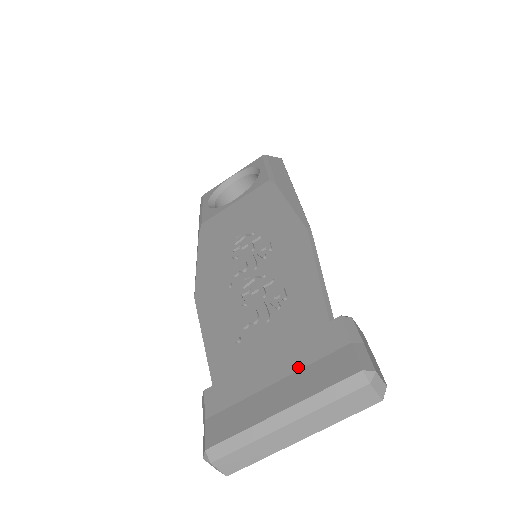
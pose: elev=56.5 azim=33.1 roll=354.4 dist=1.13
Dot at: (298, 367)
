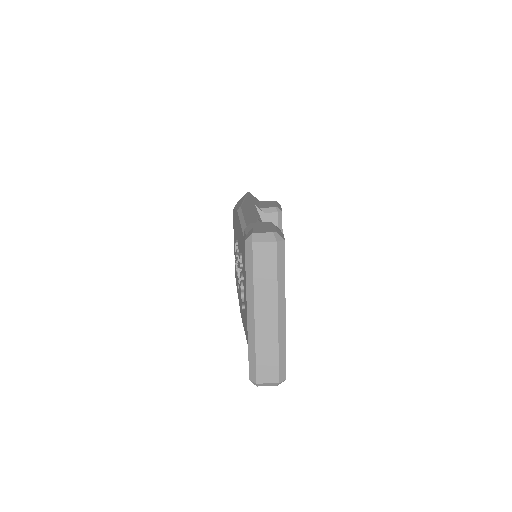
Dot at: occluded
